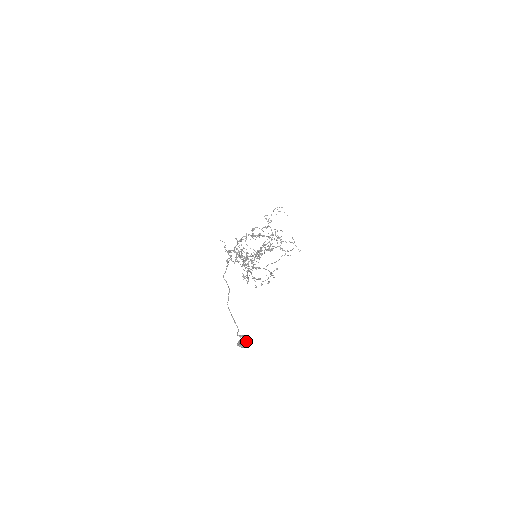
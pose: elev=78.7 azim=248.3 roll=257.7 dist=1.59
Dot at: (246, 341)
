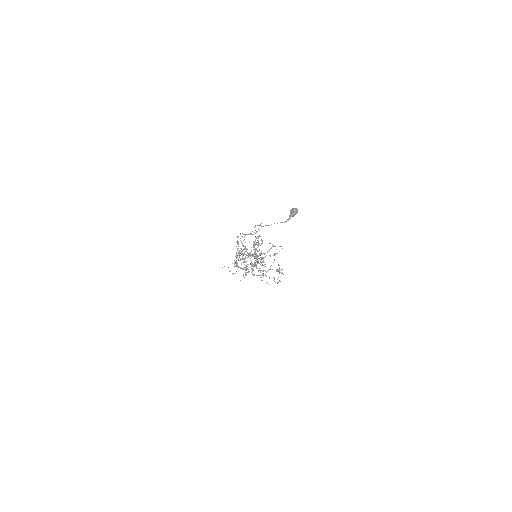
Dot at: (294, 208)
